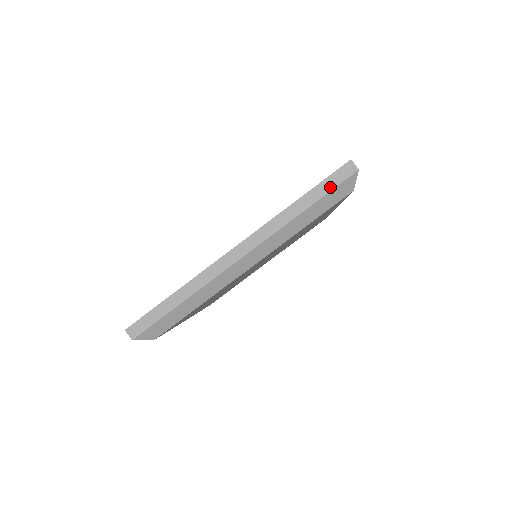
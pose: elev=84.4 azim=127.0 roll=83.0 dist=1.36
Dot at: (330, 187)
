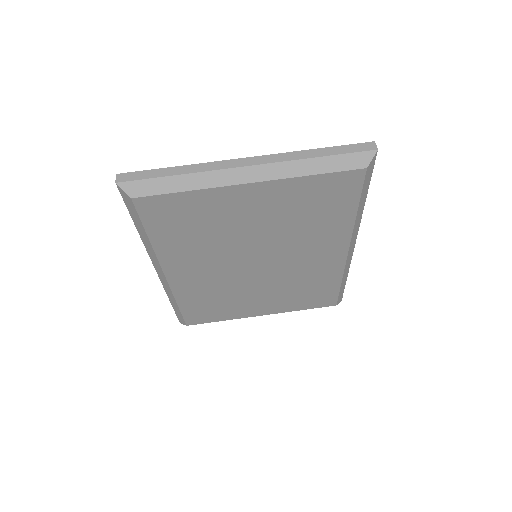
Dot at: (348, 151)
